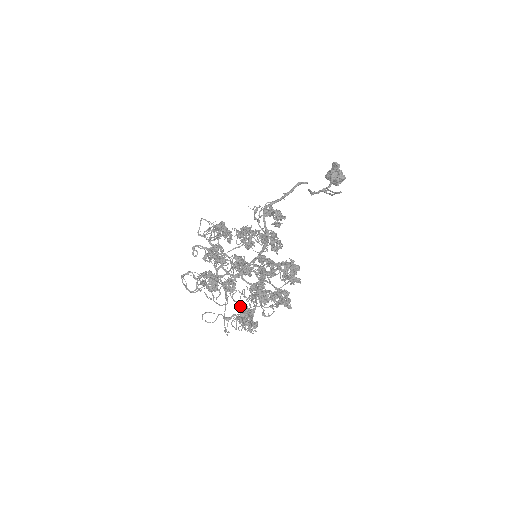
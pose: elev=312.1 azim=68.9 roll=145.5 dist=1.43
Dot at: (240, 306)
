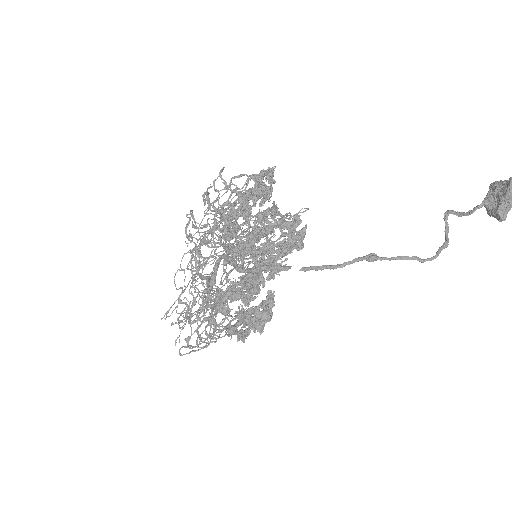
Dot at: (192, 302)
